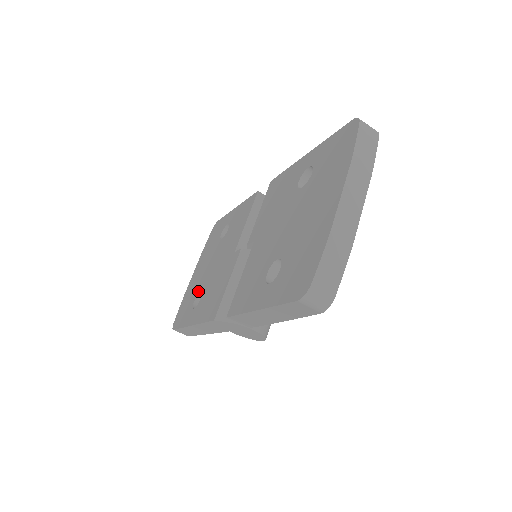
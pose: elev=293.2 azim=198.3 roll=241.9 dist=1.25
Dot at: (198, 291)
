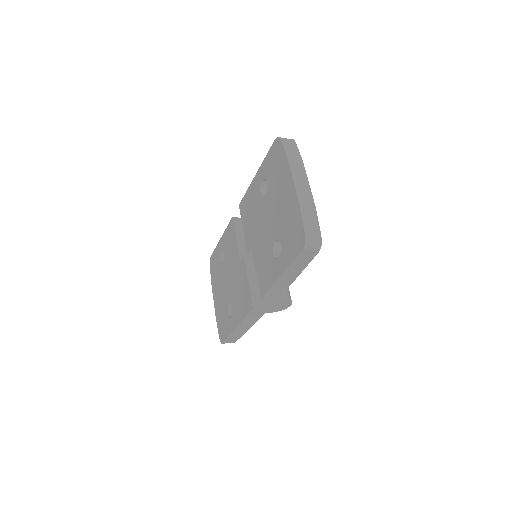
Dot at: (227, 305)
